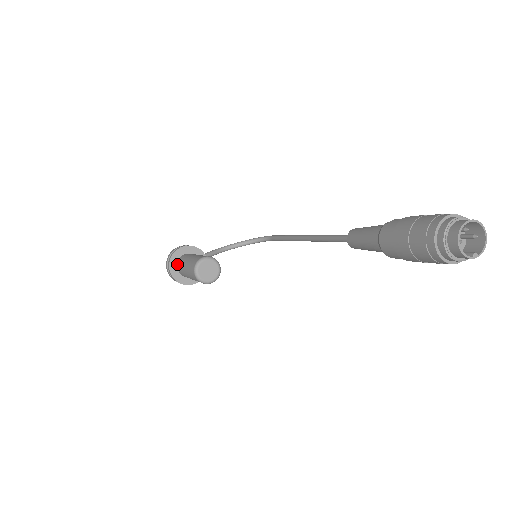
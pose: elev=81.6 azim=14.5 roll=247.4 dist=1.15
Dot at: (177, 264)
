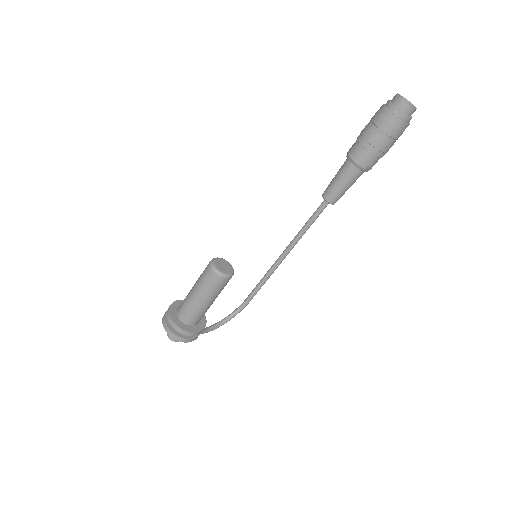
Dot at: (177, 314)
